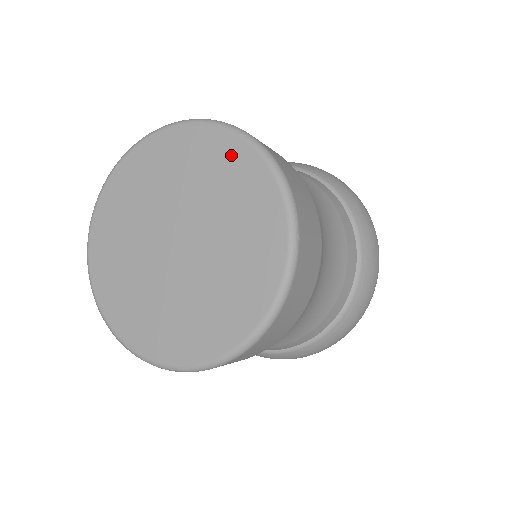
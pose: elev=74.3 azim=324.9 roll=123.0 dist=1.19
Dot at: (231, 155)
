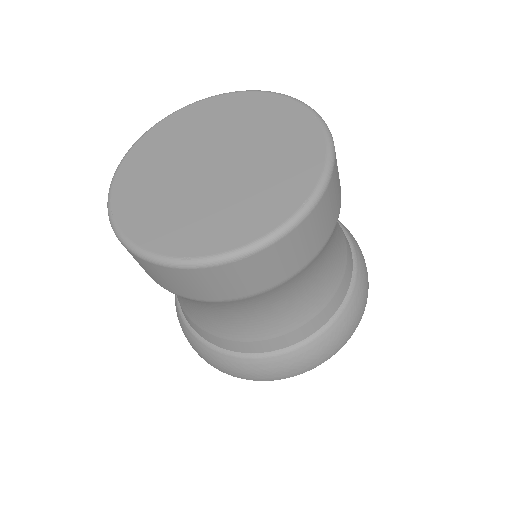
Dot at: (208, 107)
